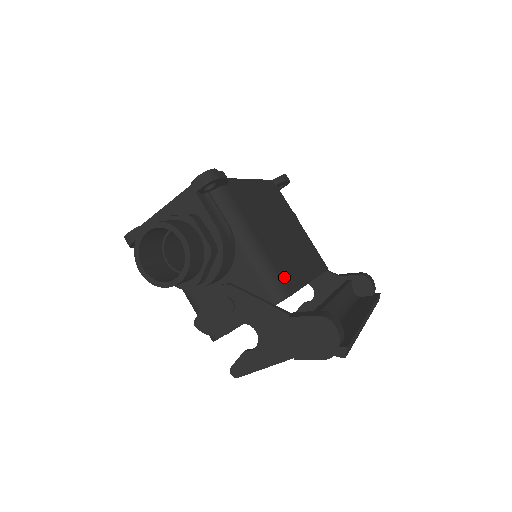
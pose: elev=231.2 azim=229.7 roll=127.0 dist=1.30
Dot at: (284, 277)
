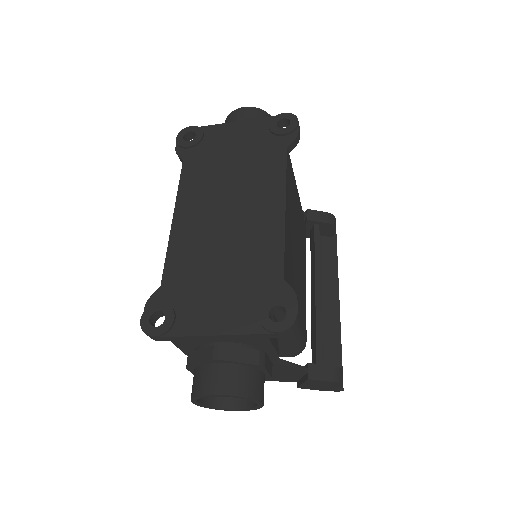
Dot at: (304, 330)
